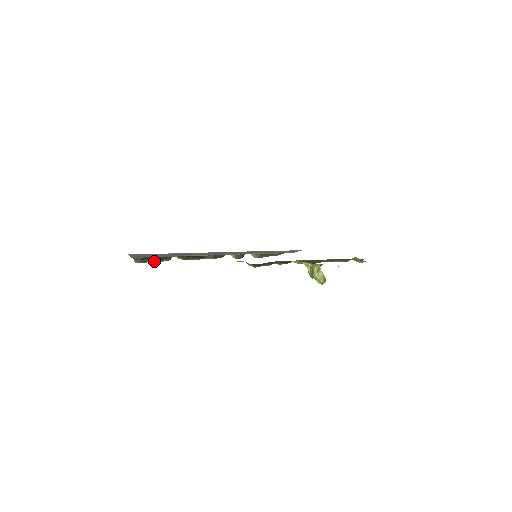
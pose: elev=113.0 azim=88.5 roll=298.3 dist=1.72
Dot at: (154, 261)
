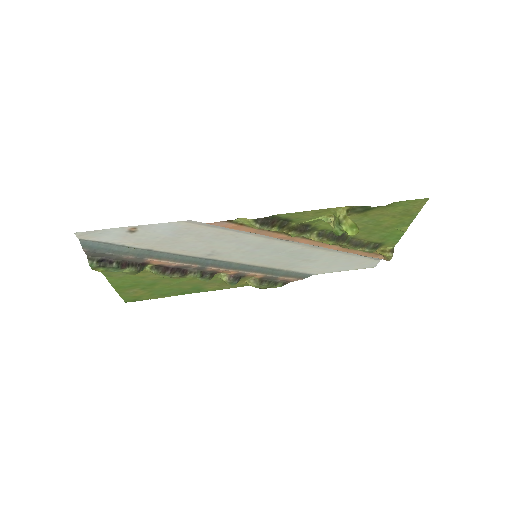
Dot at: (117, 270)
